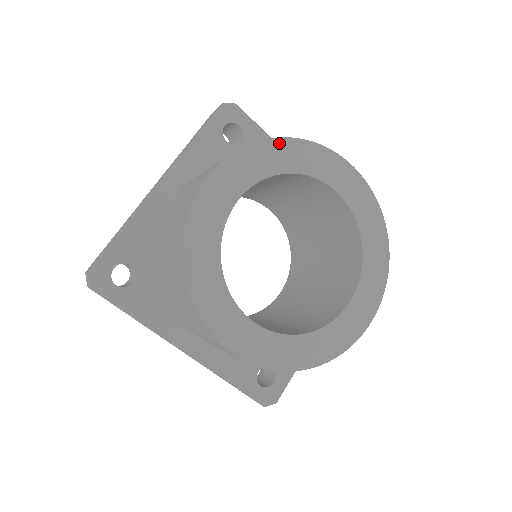
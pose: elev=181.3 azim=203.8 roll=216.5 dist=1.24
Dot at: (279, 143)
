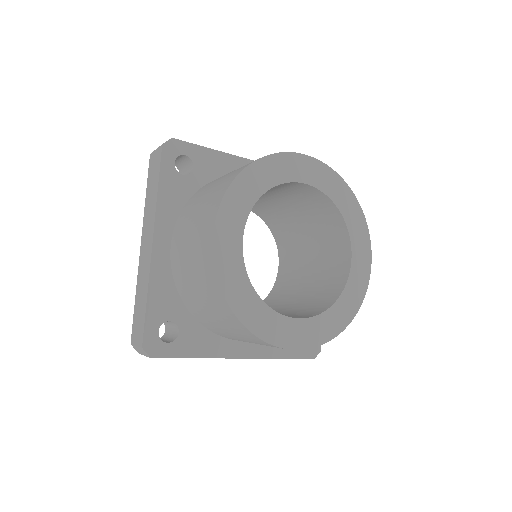
Dot at: (351, 196)
